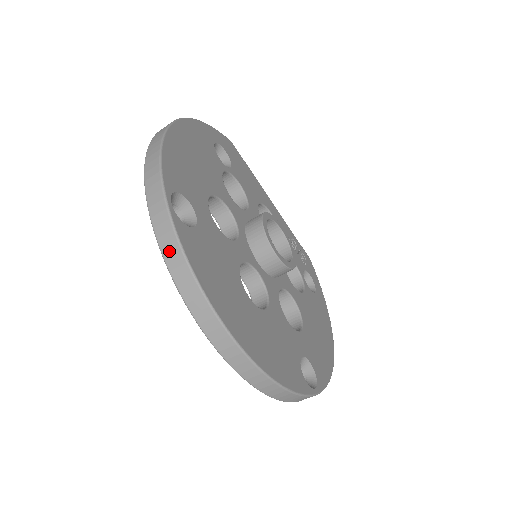
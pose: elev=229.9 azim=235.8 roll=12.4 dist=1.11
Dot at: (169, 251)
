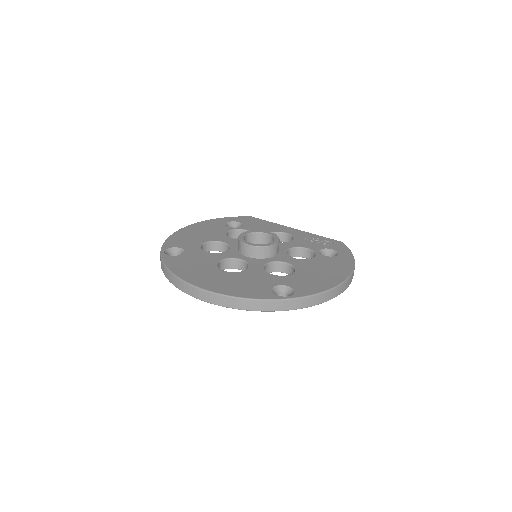
Dot at: (163, 269)
